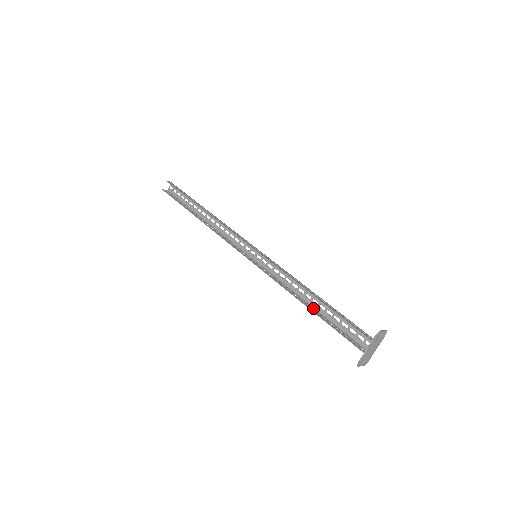
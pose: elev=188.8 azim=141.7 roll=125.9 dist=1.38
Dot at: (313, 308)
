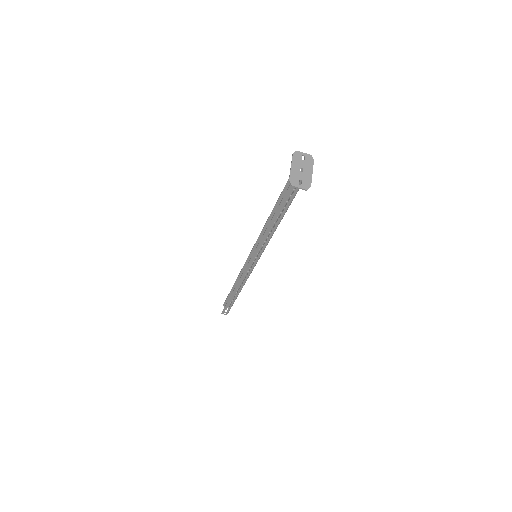
Dot at: (279, 220)
